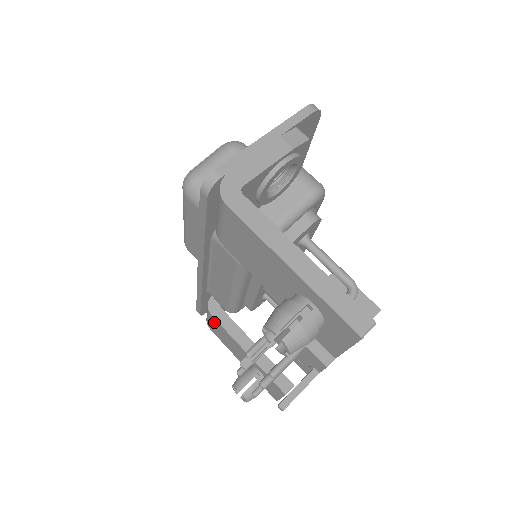
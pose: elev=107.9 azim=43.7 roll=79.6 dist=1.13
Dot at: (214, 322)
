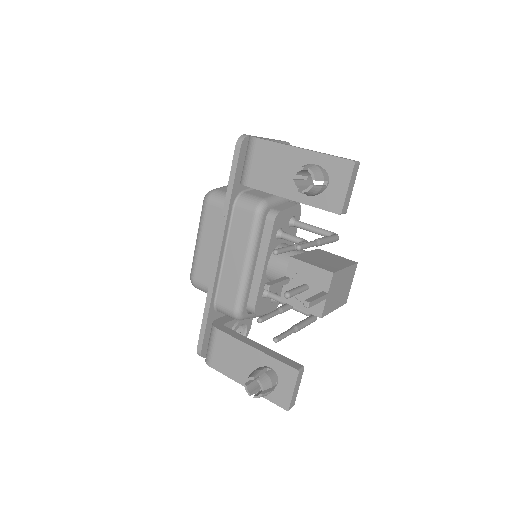
Dot at: (219, 340)
